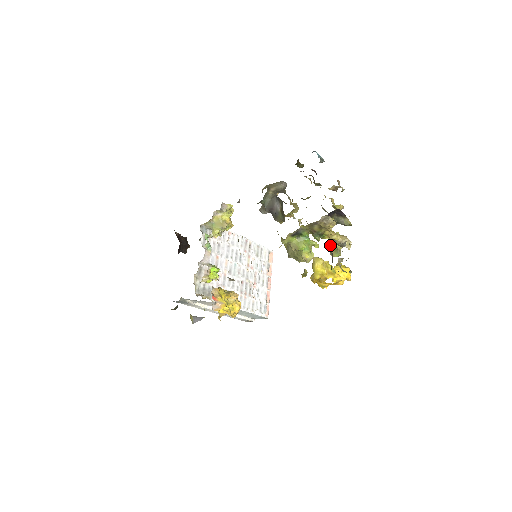
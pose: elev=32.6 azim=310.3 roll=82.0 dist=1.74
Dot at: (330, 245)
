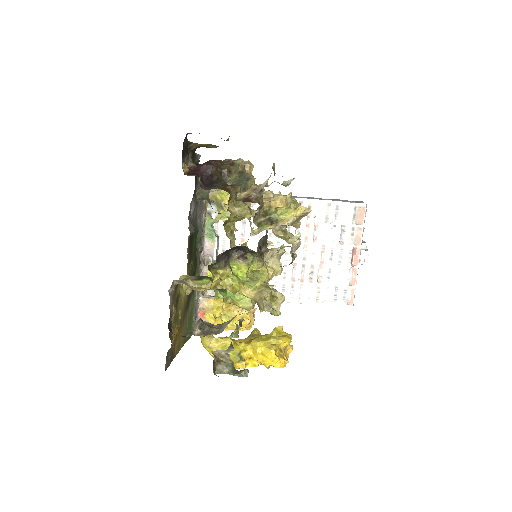
Dot at: occluded
